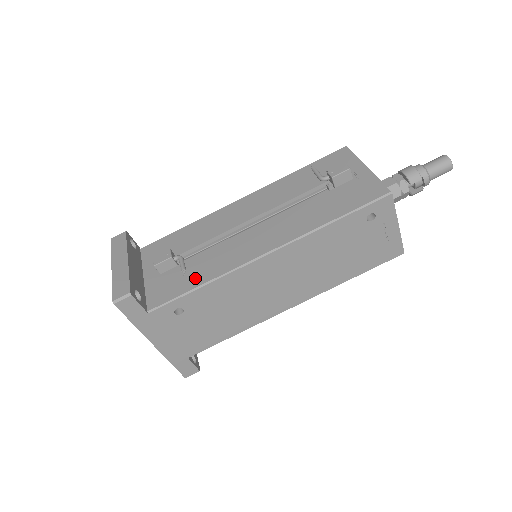
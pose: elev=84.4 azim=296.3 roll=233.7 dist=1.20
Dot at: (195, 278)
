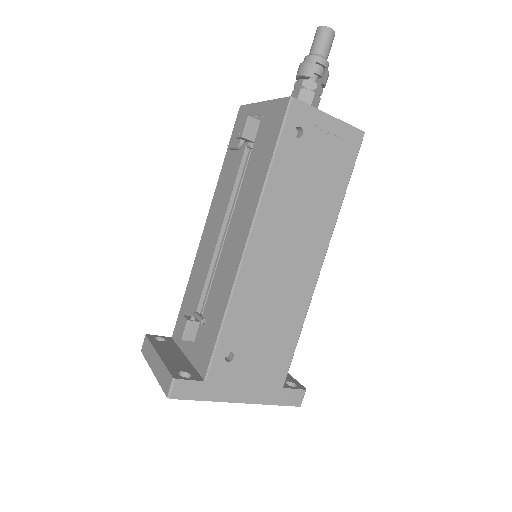
Dot at: (216, 319)
